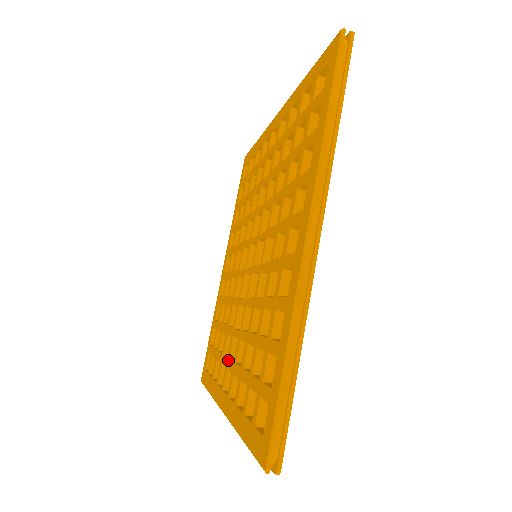
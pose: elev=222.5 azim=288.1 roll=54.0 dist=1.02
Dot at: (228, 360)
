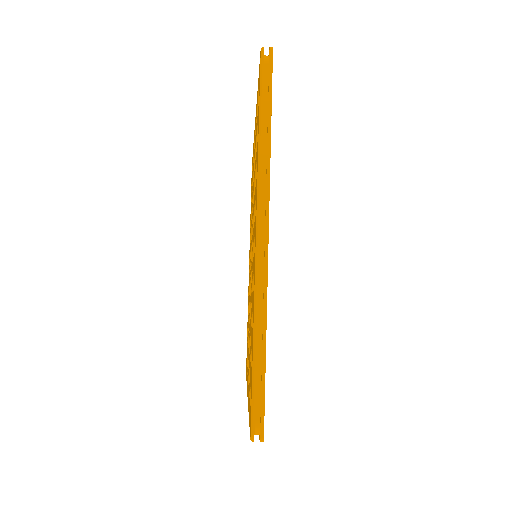
Dot at: (248, 352)
